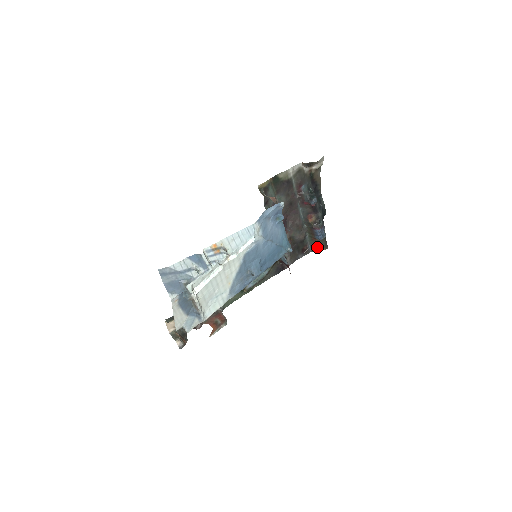
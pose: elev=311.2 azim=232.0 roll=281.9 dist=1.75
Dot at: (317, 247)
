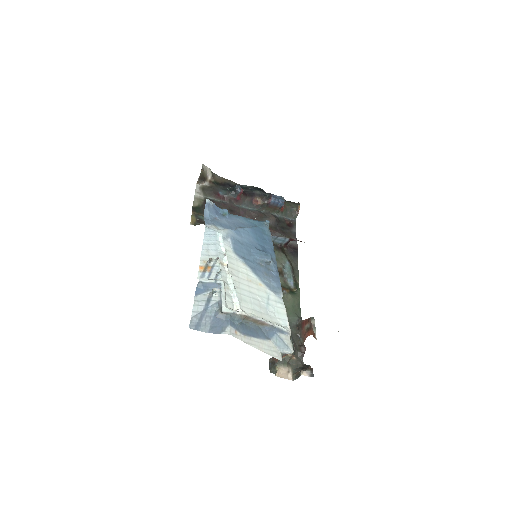
Dot at: (293, 212)
